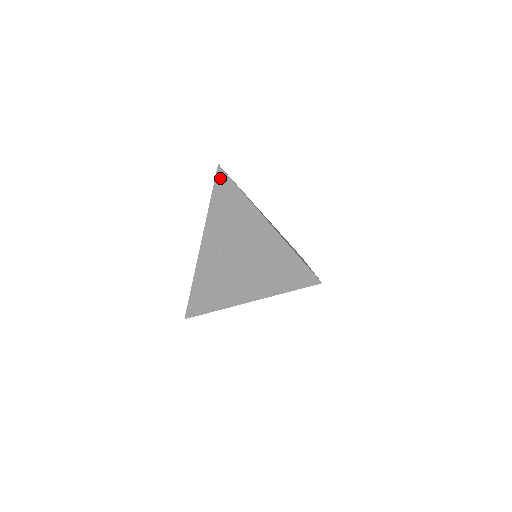
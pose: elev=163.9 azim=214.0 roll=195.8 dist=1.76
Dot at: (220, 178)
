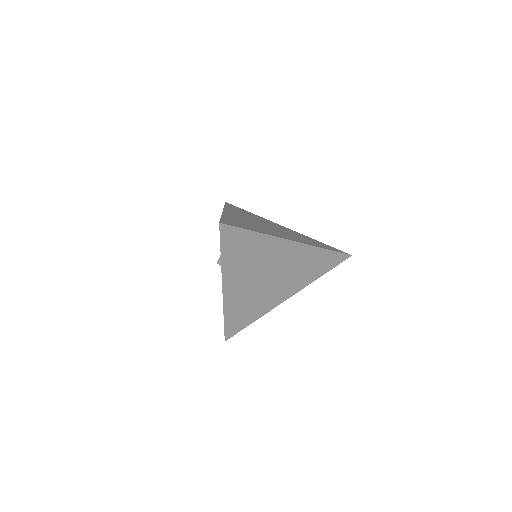
Dot at: (227, 233)
